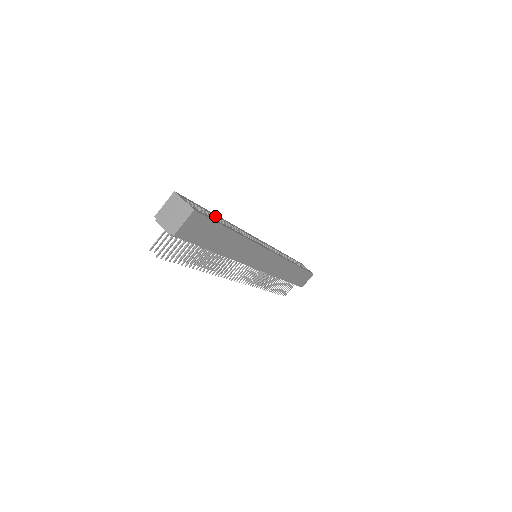
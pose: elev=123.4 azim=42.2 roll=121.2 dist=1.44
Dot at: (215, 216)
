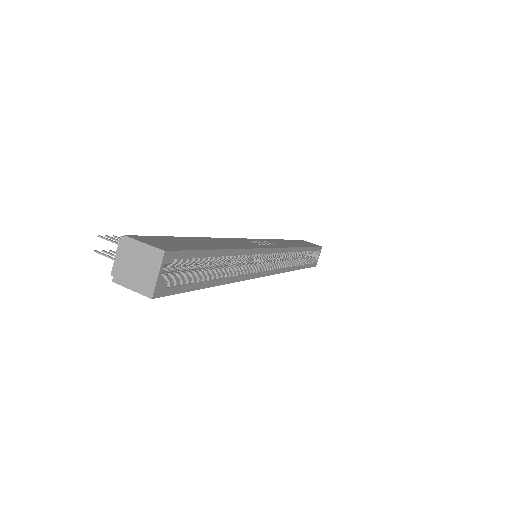
Dot at: (216, 259)
